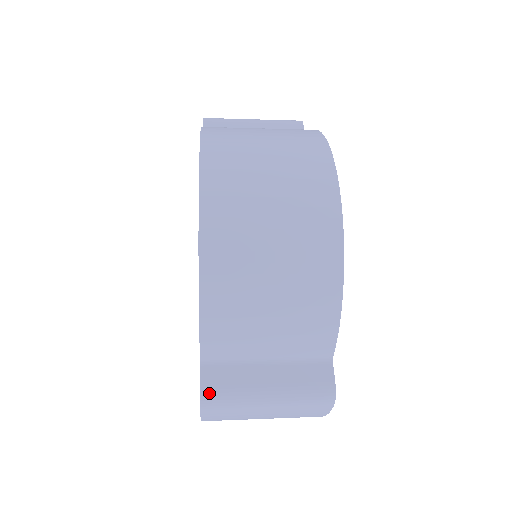
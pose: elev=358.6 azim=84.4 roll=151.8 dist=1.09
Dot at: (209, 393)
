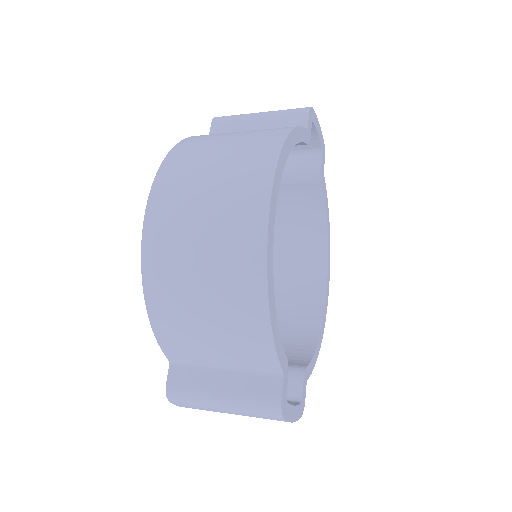
Dot at: (173, 390)
